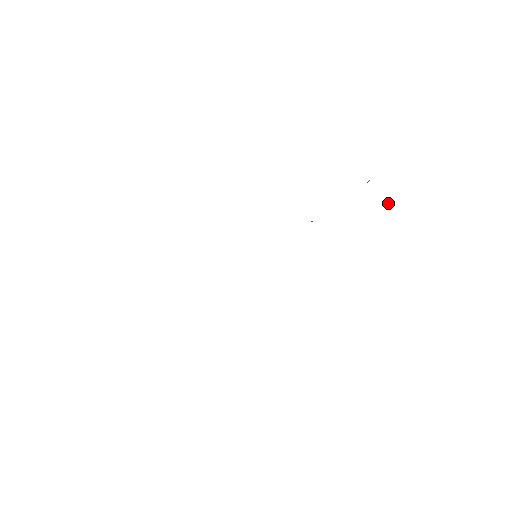
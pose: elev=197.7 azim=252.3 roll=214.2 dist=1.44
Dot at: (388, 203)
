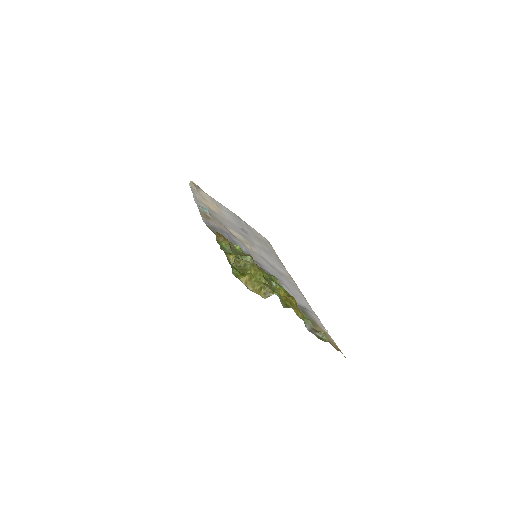
Dot at: occluded
